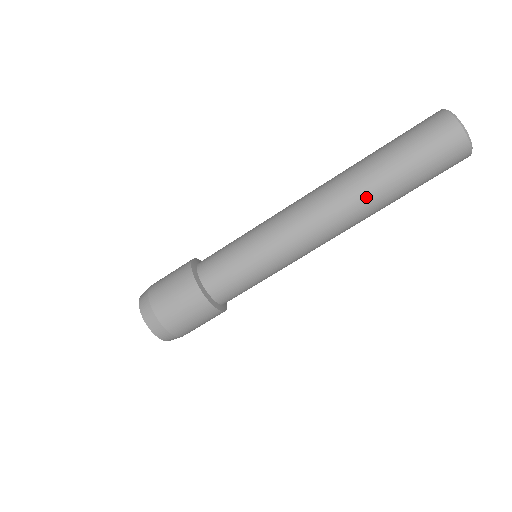
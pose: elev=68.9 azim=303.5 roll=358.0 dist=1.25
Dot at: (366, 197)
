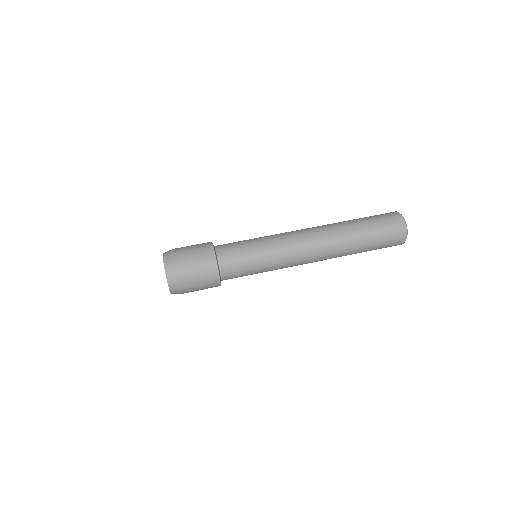
Dot at: (342, 241)
